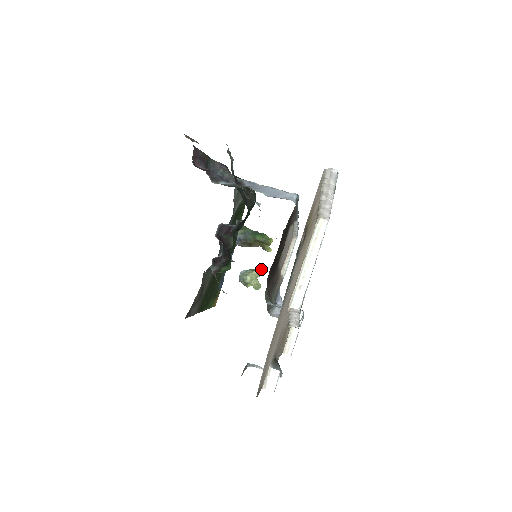
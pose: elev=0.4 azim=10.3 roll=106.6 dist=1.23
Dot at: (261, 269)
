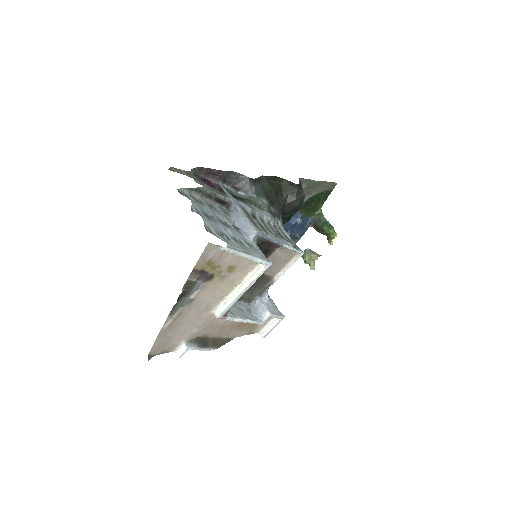
Dot at: (319, 255)
